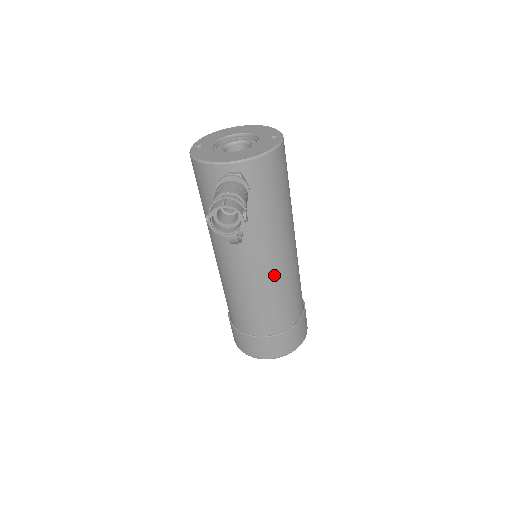
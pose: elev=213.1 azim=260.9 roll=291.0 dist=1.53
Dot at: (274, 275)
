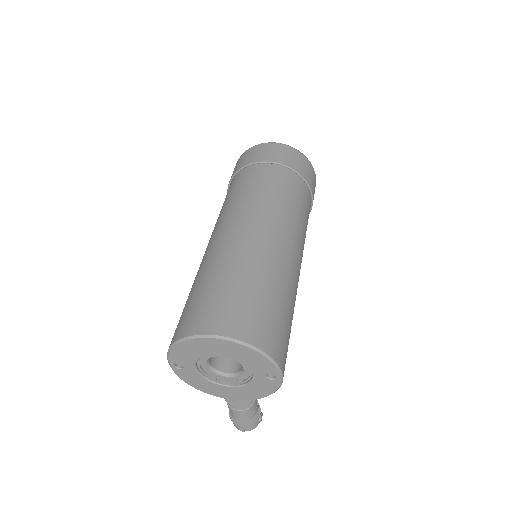
Dot at: occluded
